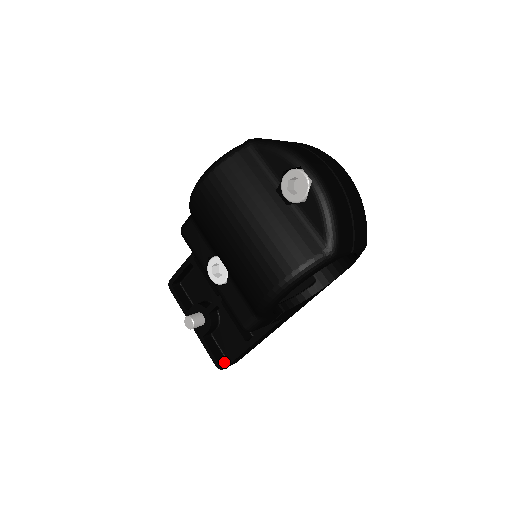
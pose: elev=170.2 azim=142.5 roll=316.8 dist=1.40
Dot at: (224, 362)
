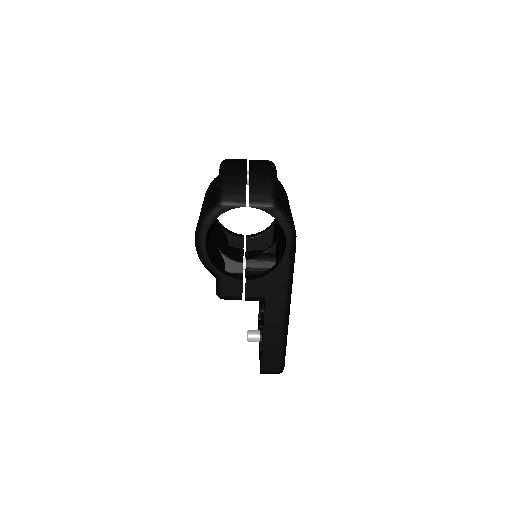
Dot at: occluded
